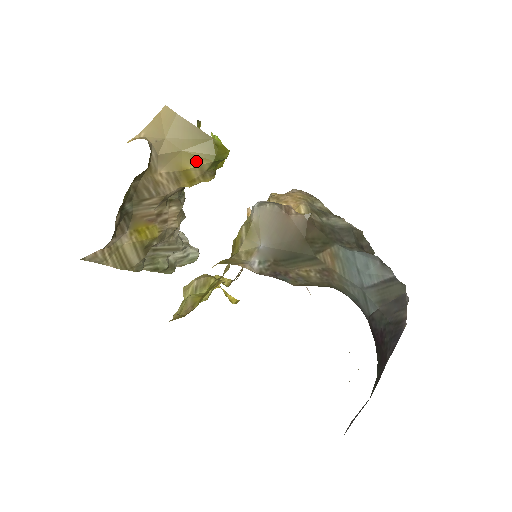
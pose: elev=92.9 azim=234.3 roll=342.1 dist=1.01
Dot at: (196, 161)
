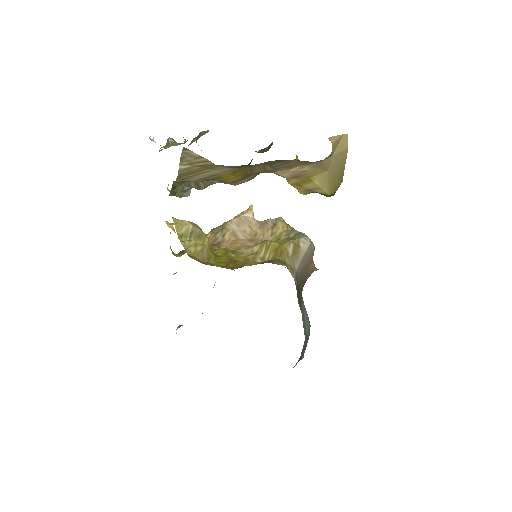
Dot at: (323, 184)
